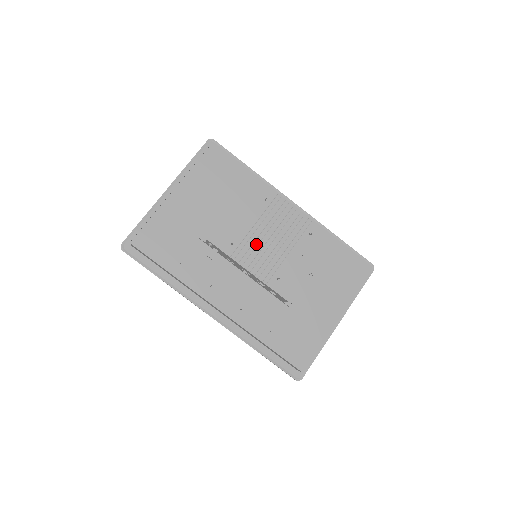
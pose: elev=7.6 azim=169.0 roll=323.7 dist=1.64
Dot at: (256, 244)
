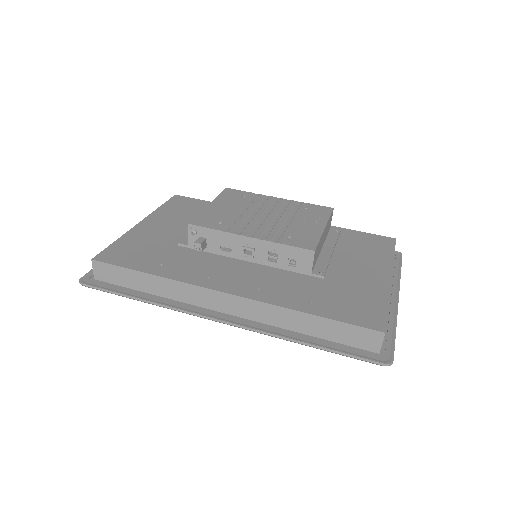
Dot at: (249, 220)
